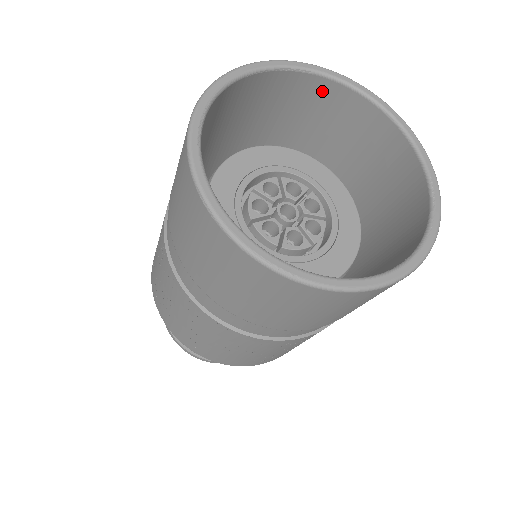
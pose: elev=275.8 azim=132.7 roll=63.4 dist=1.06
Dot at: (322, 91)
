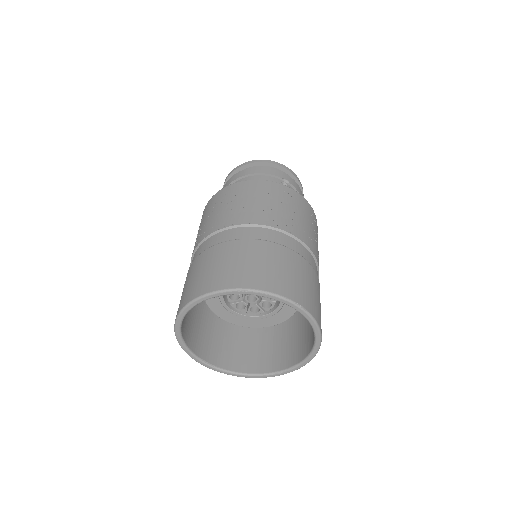
Dot at: occluded
